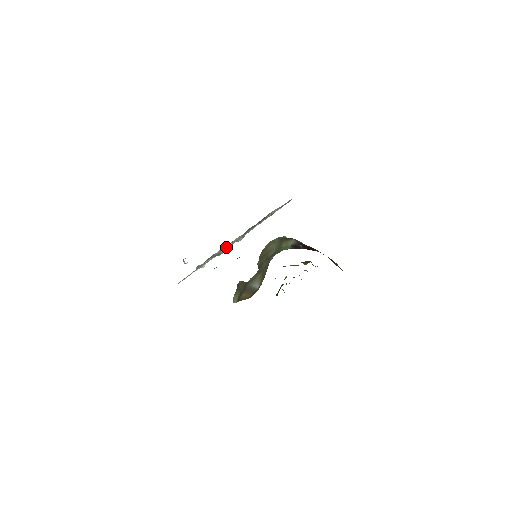
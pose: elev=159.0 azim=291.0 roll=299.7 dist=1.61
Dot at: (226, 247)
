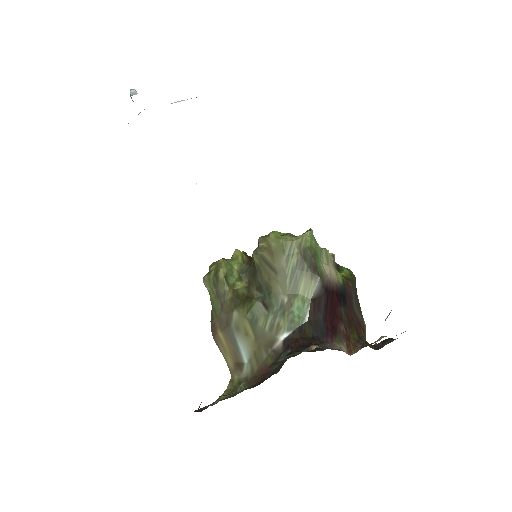
Dot at: occluded
